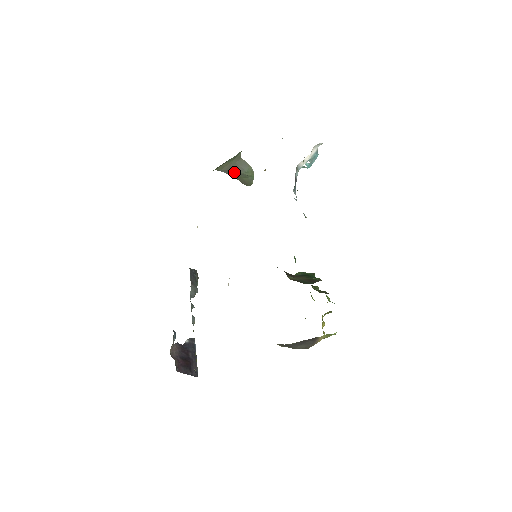
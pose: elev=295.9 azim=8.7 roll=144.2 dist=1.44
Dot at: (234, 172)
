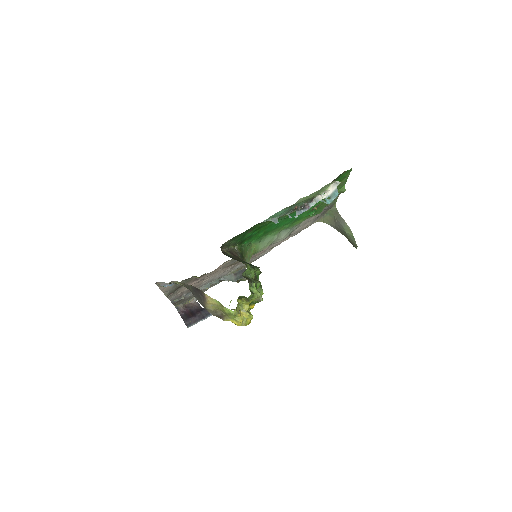
Dot at: (339, 229)
